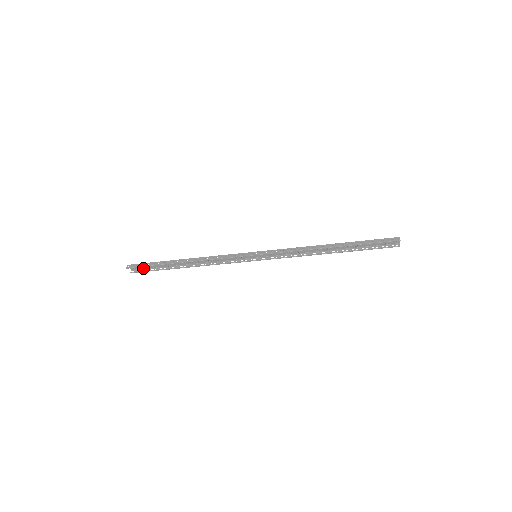
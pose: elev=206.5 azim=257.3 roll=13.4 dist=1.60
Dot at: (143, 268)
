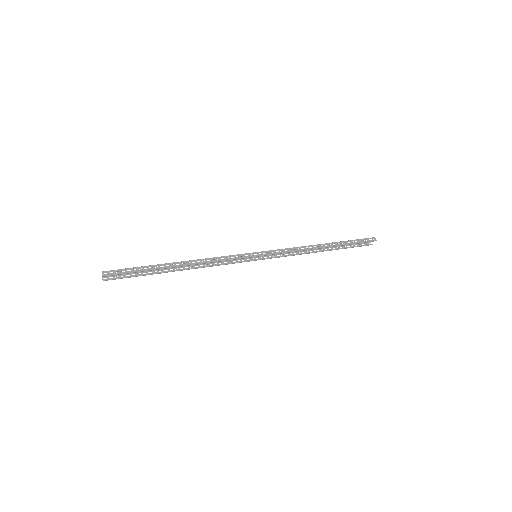
Dot at: occluded
